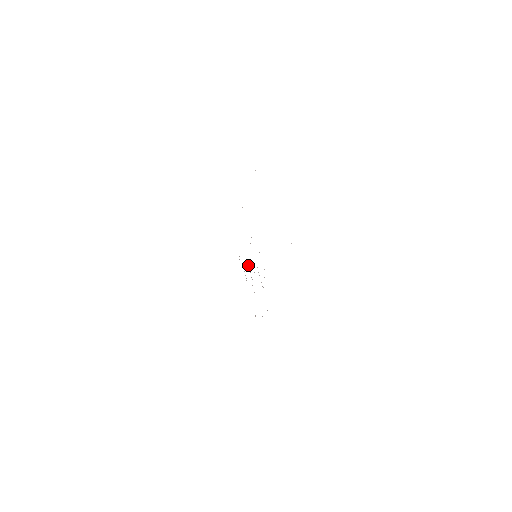
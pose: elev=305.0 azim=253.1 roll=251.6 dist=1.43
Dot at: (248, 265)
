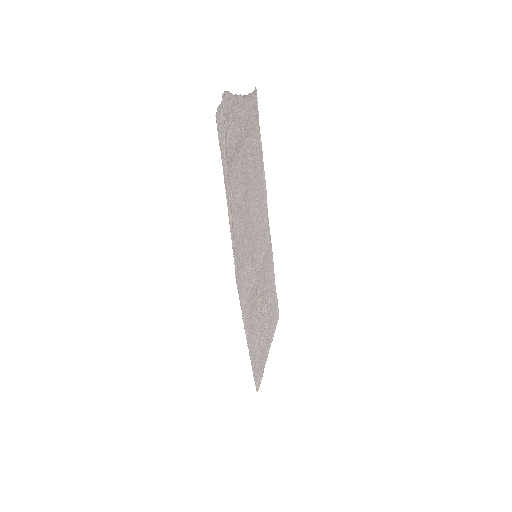
Dot at: (264, 302)
